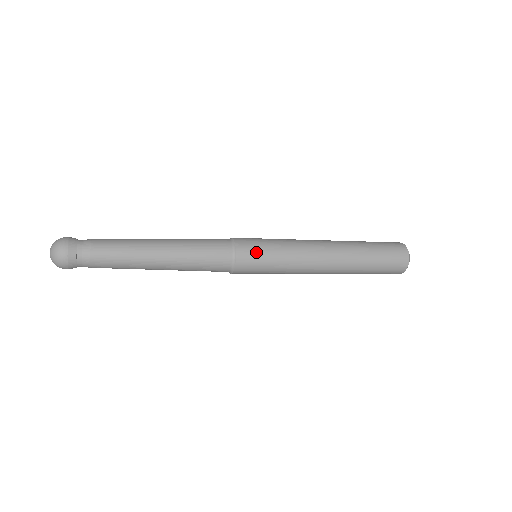
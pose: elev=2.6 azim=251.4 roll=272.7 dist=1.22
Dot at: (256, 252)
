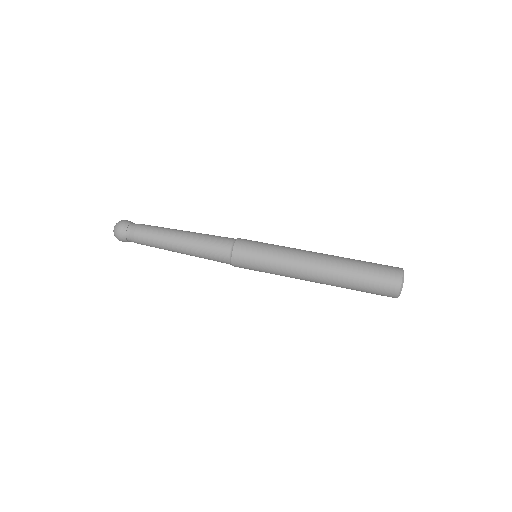
Dot at: (248, 261)
